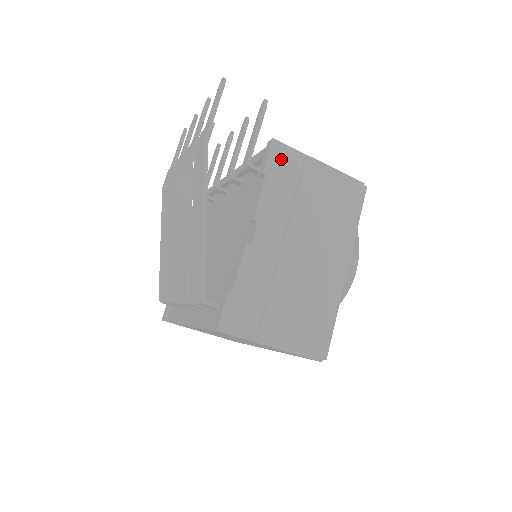
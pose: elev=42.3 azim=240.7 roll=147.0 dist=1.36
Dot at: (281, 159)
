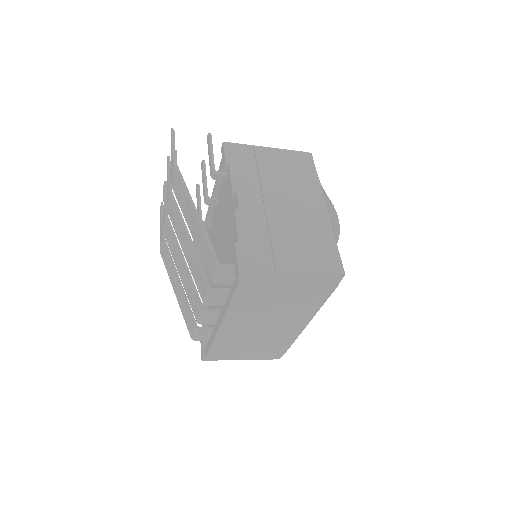
Dot at: (235, 152)
